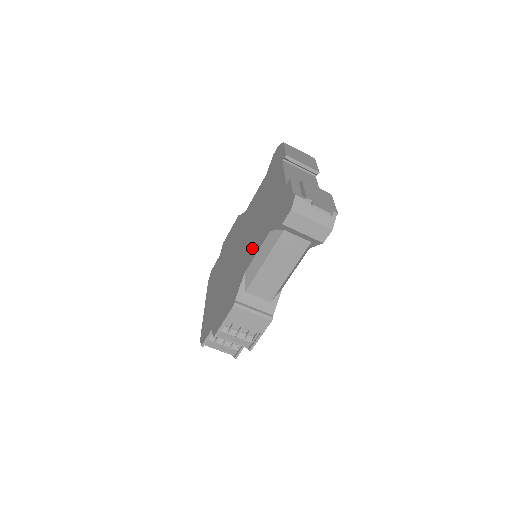
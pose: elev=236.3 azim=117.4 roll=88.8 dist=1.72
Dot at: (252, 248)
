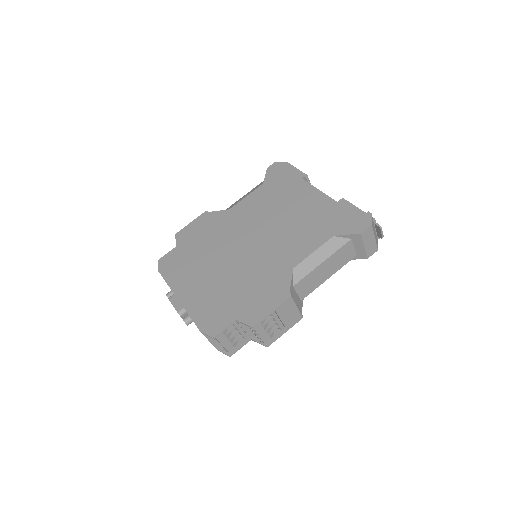
Dot at: (294, 247)
